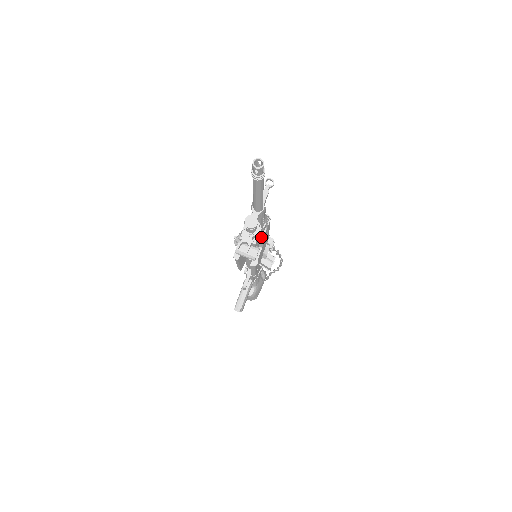
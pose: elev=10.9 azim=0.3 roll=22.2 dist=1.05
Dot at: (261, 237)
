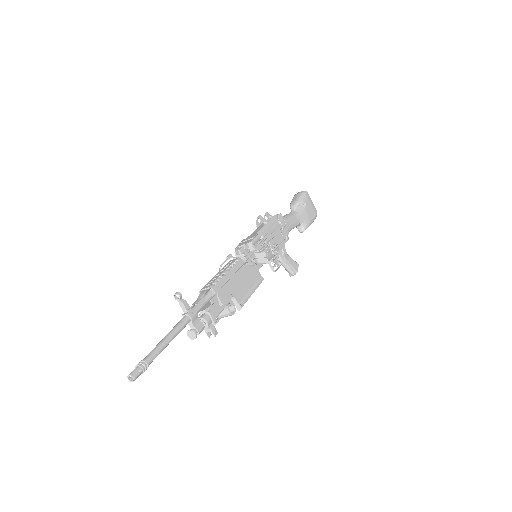
Dot at: (220, 304)
